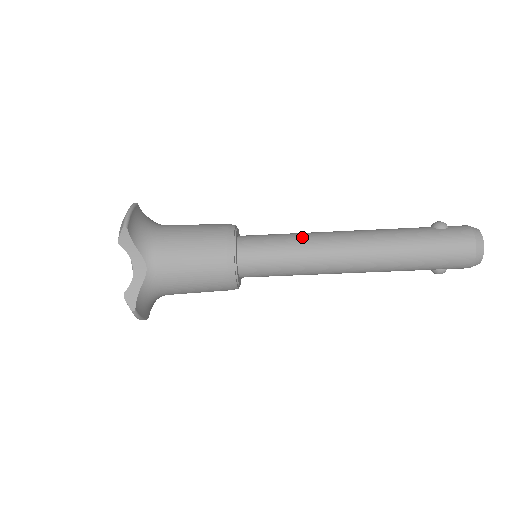
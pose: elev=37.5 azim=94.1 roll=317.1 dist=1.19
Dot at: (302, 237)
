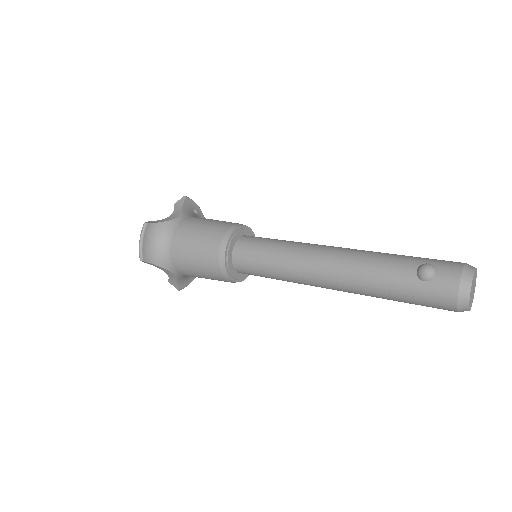
Dot at: (284, 263)
